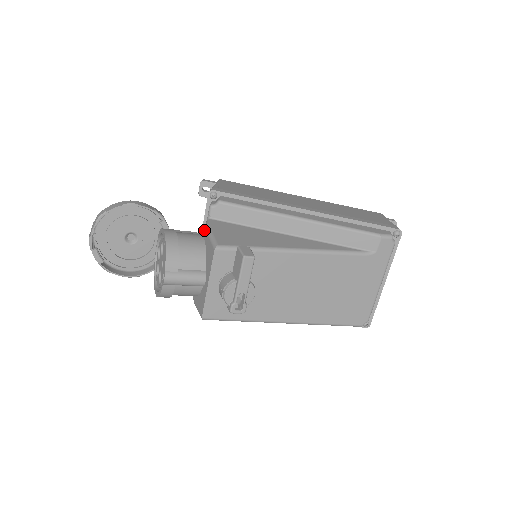
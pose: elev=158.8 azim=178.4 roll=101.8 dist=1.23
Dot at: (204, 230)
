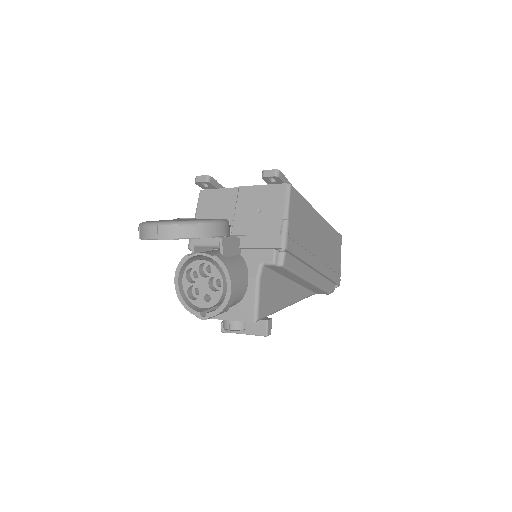
Dot at: (254, 281)
